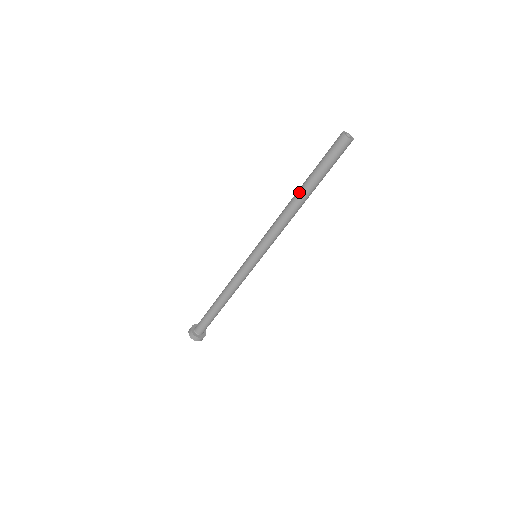
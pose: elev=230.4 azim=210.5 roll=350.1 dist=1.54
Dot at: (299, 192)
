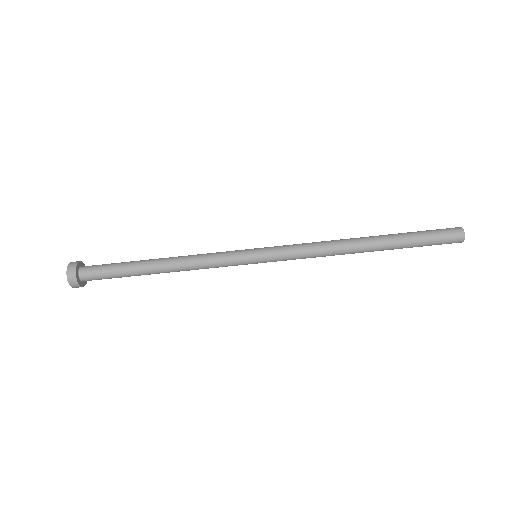
Dot at: (373, 241)
